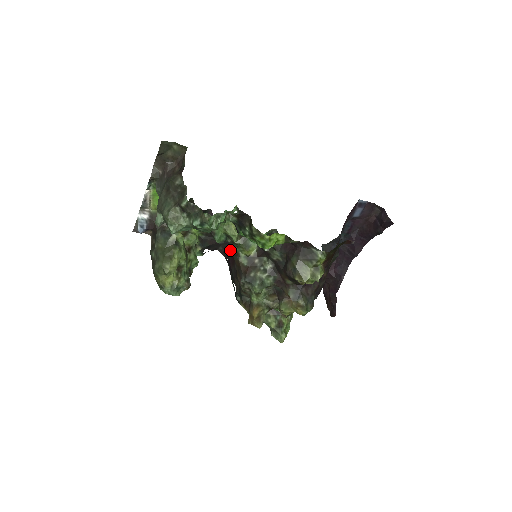
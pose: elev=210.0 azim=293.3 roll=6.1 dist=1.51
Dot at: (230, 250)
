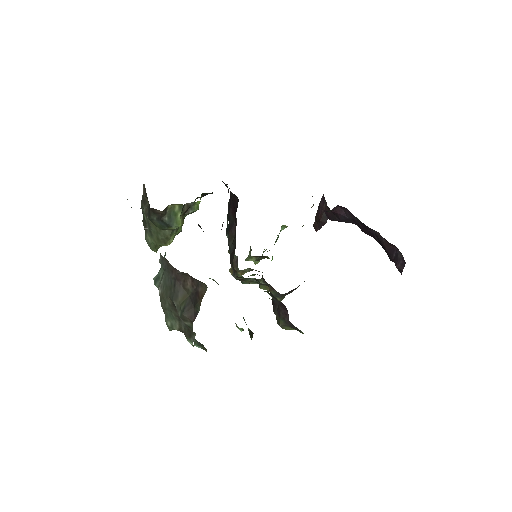
Dot at: occluded
